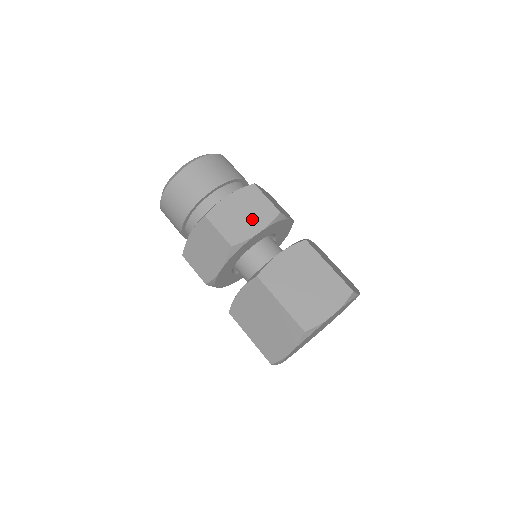
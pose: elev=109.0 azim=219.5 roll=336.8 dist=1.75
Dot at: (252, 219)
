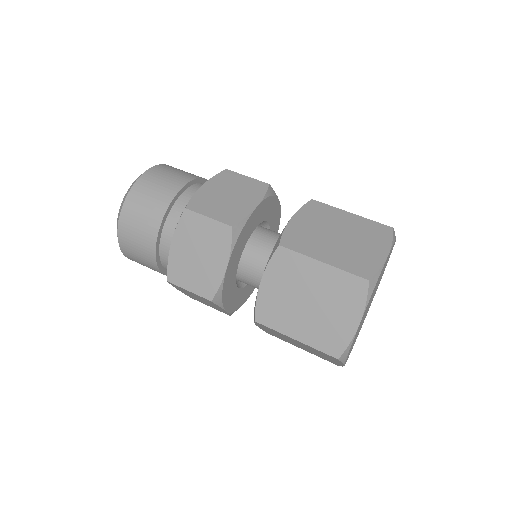
Dot at: (210, 256)
